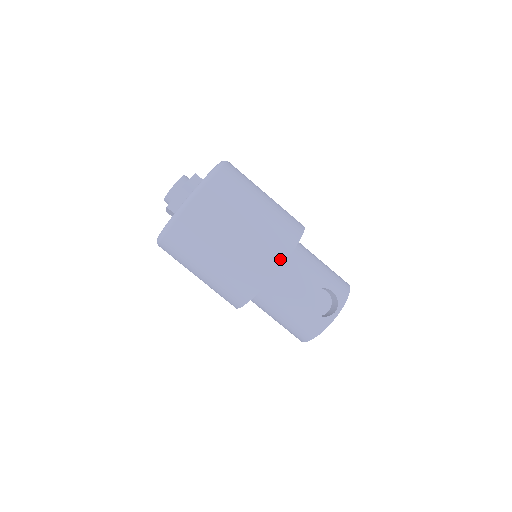
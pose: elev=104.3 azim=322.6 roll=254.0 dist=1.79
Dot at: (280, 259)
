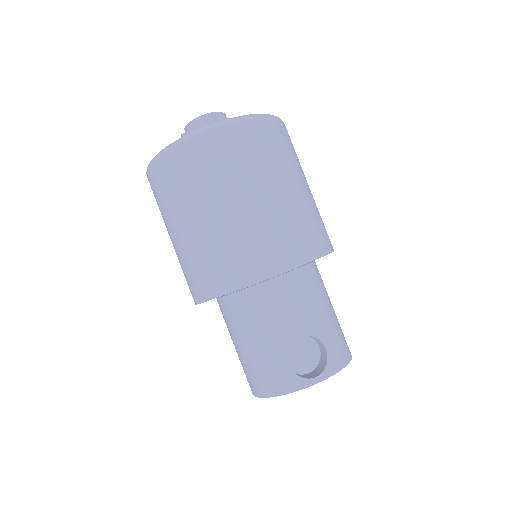
Dot at: (280, 264)
